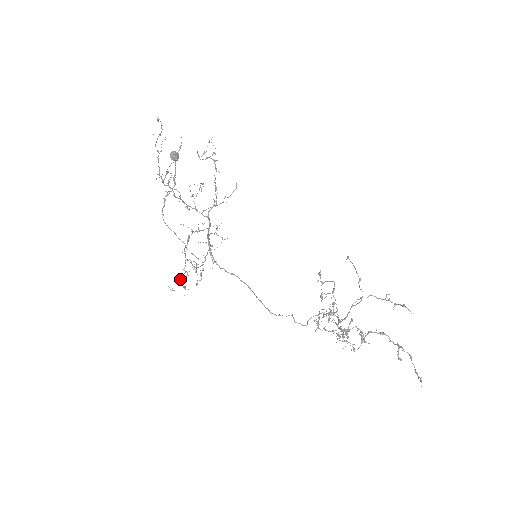
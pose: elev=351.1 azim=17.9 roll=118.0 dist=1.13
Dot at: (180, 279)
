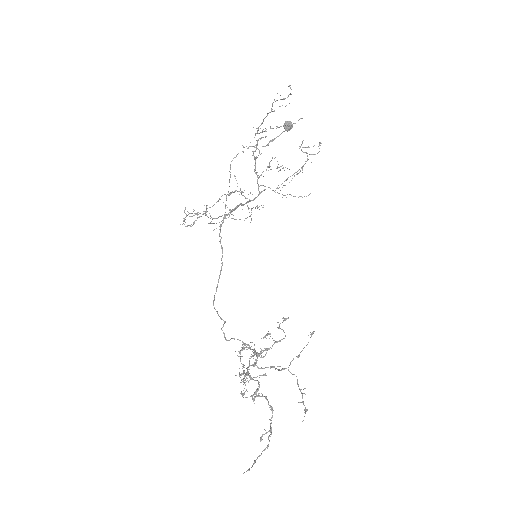
Dot at: occluded
